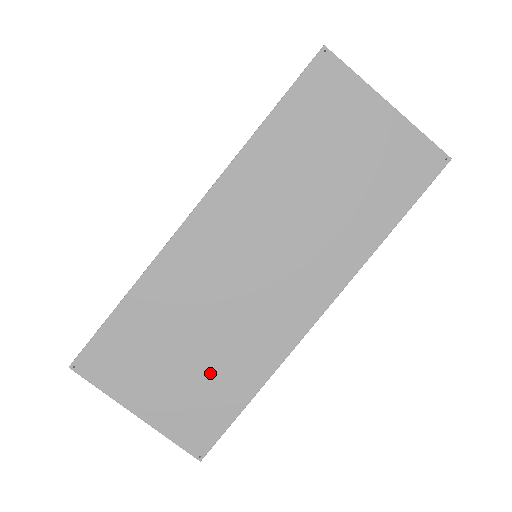
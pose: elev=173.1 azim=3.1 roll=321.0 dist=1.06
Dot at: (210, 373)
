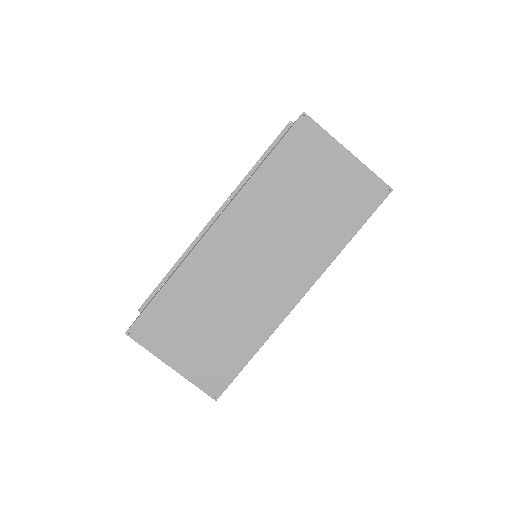
Dot at: (223, 338)
